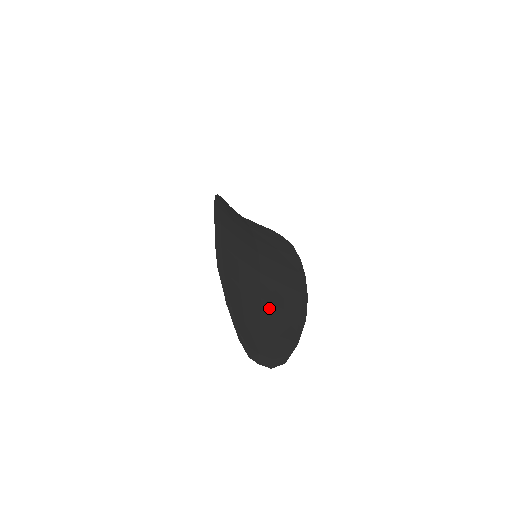
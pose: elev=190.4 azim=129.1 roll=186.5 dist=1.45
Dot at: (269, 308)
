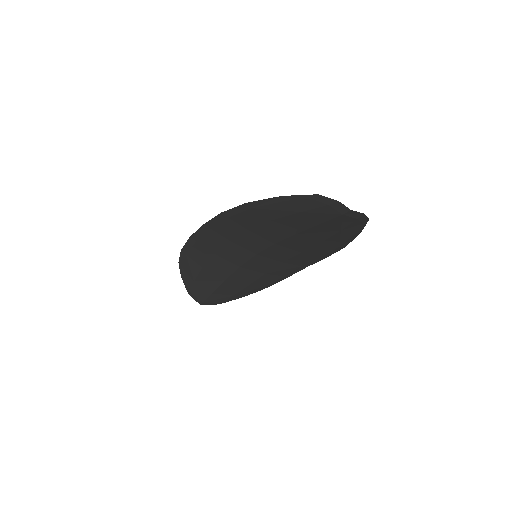
Dot at: occluded
